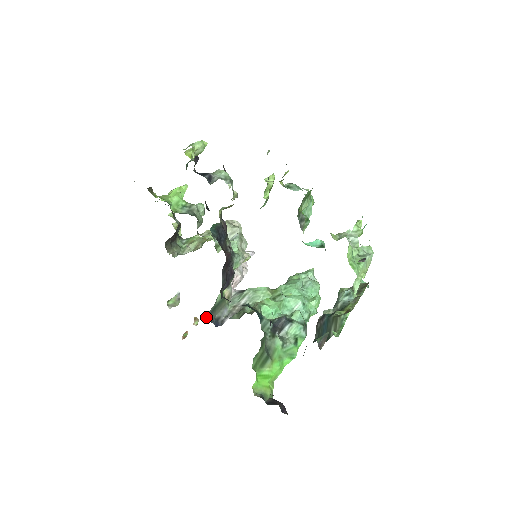
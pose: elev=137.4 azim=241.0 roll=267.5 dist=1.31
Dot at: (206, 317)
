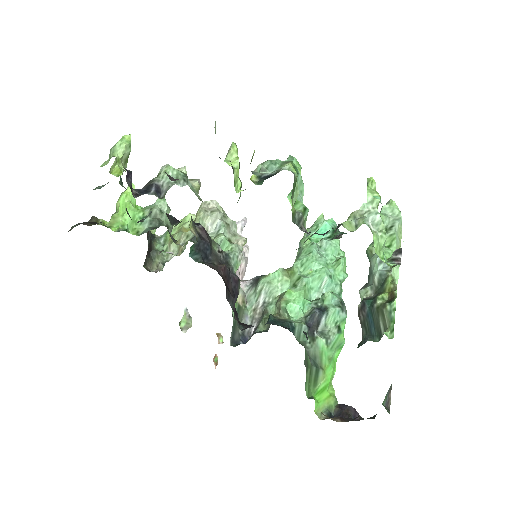
Dot at: (230, 343)
